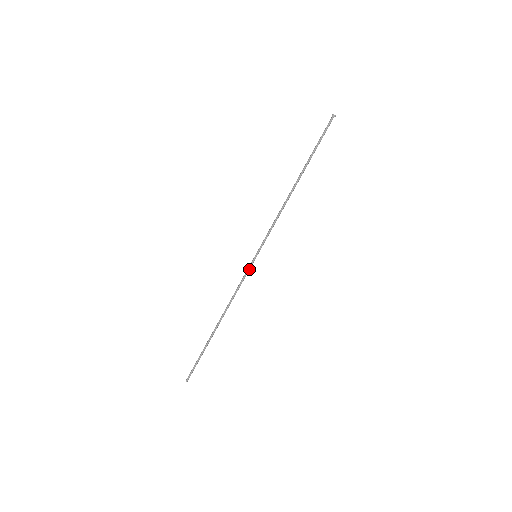
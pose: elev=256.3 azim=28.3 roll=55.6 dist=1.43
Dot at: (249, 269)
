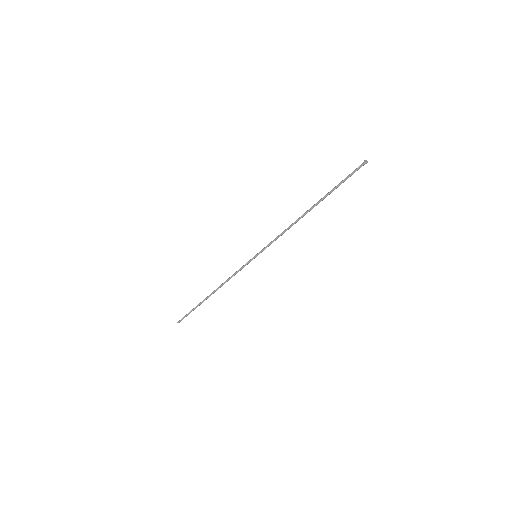
Dot at: (247, 264)
